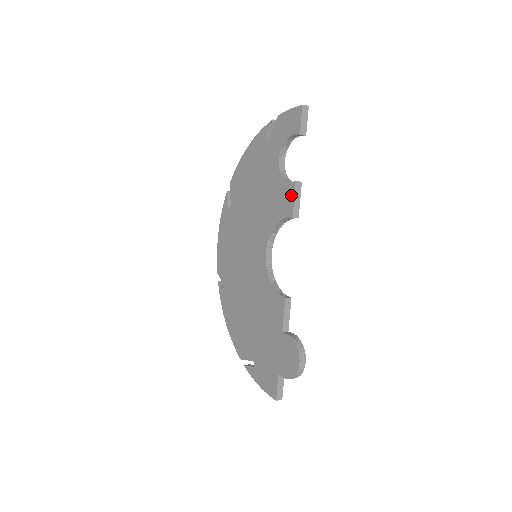
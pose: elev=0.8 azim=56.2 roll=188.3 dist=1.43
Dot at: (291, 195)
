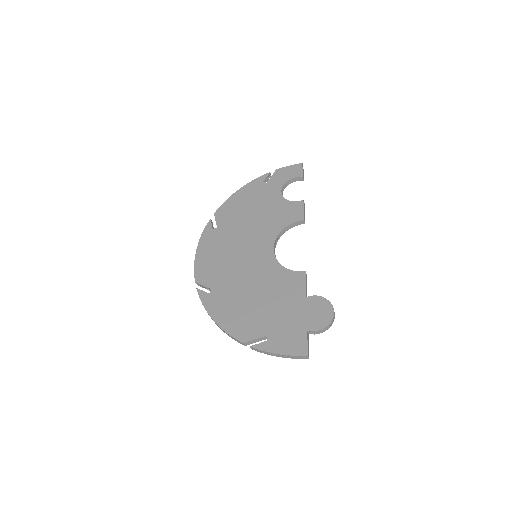
Dot at: (300, 208)
